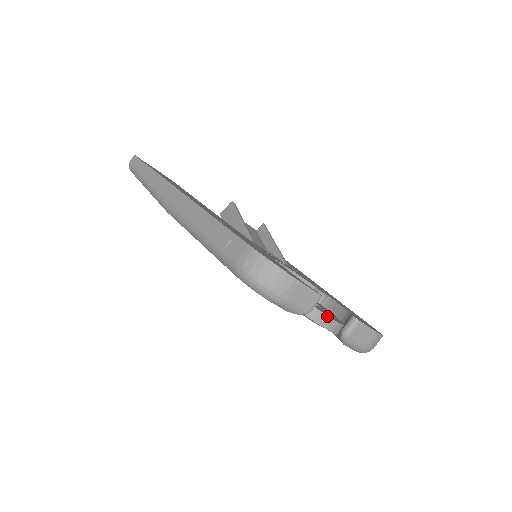
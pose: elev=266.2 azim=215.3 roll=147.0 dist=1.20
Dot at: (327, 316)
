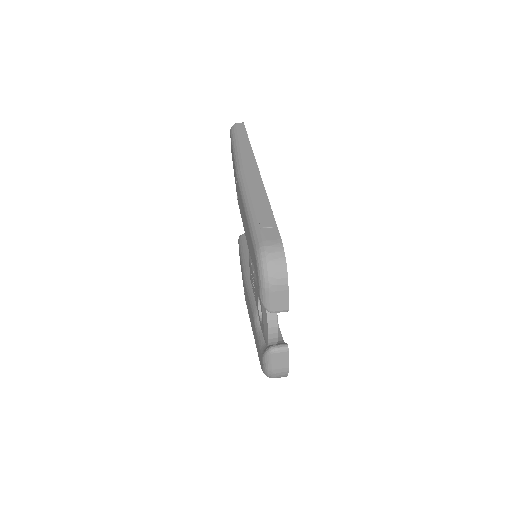
Dot at: (277, 326)
